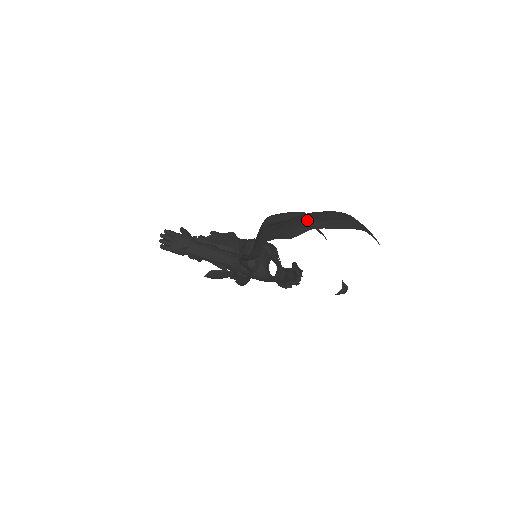
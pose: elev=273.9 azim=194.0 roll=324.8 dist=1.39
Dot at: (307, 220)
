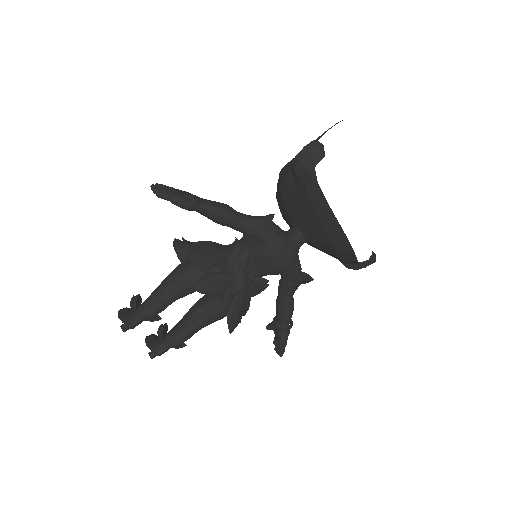
Dot at: occluded
